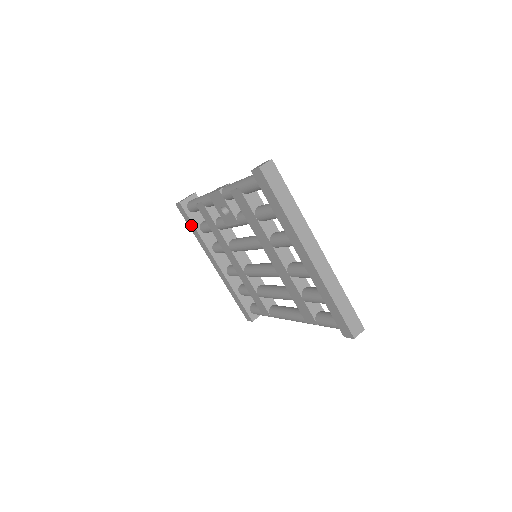
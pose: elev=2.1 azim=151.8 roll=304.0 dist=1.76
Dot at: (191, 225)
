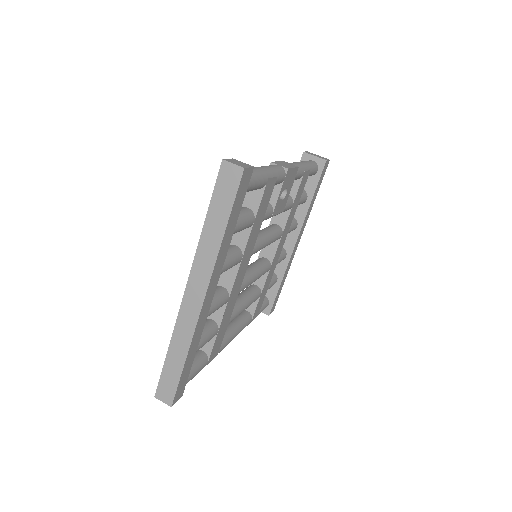
Dot at: occluded
